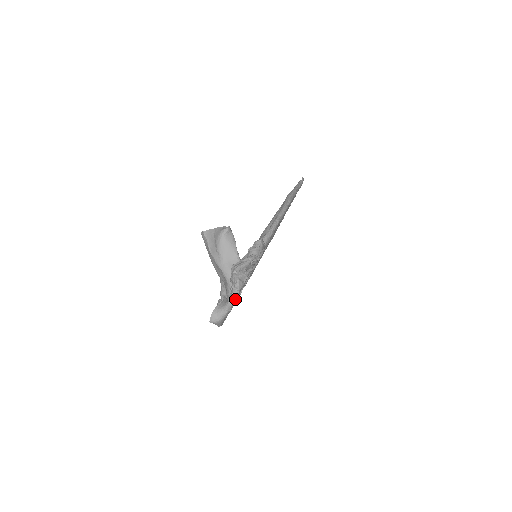
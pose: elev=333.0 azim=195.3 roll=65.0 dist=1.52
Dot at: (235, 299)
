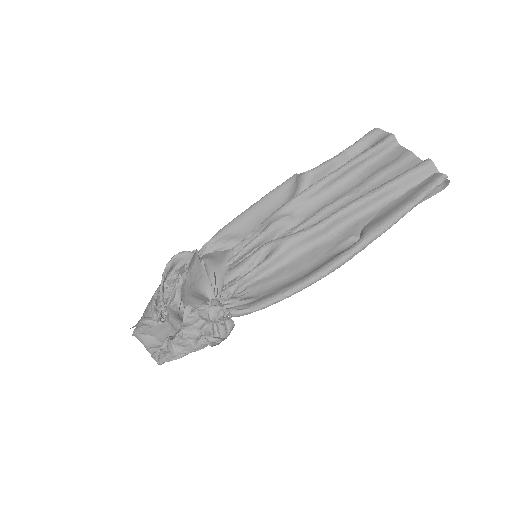
Dot at: occluded
